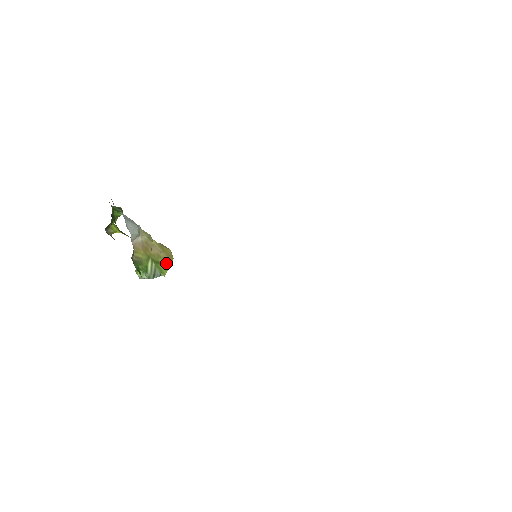
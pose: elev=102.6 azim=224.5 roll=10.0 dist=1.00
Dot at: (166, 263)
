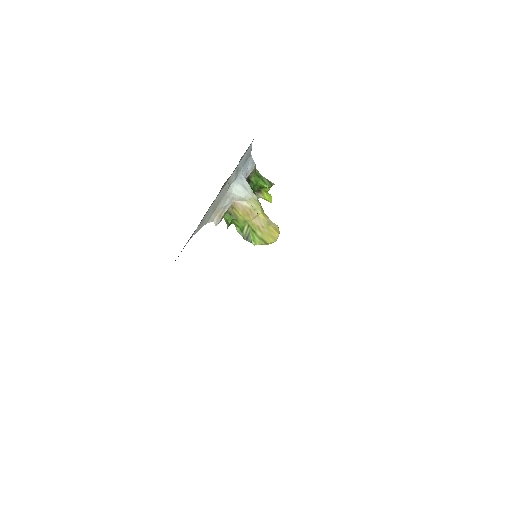
Dot at: (263, 238)
